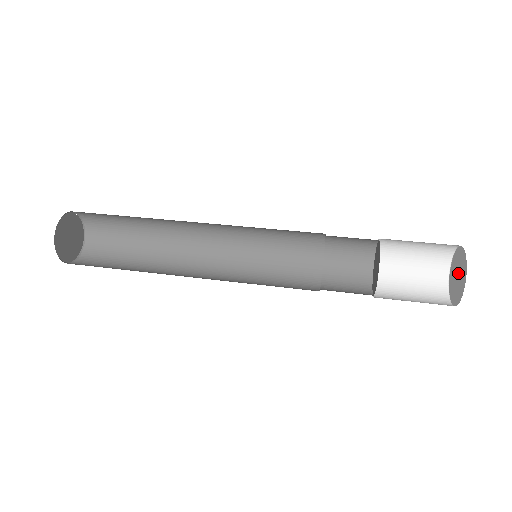
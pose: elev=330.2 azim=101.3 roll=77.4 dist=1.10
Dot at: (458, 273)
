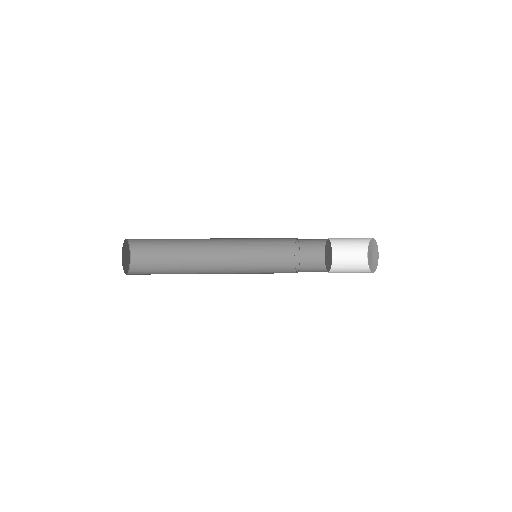
Dot at: (372, 252)
